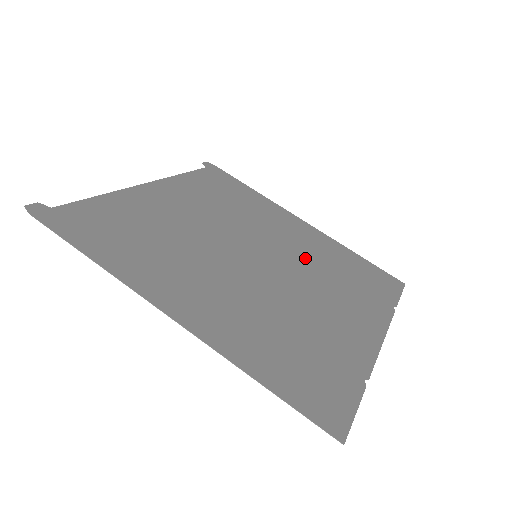
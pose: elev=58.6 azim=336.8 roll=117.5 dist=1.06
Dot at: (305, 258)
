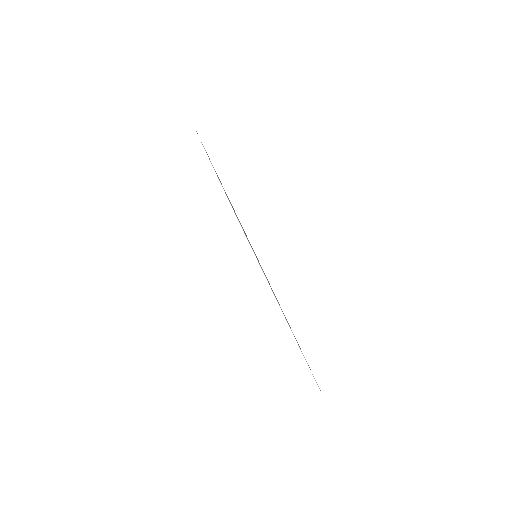
Dot at: occluded
